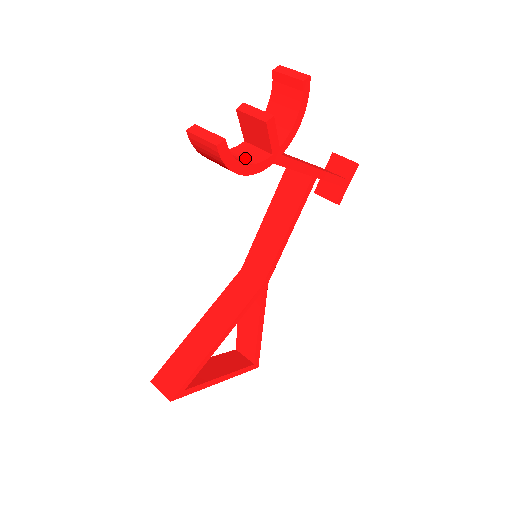
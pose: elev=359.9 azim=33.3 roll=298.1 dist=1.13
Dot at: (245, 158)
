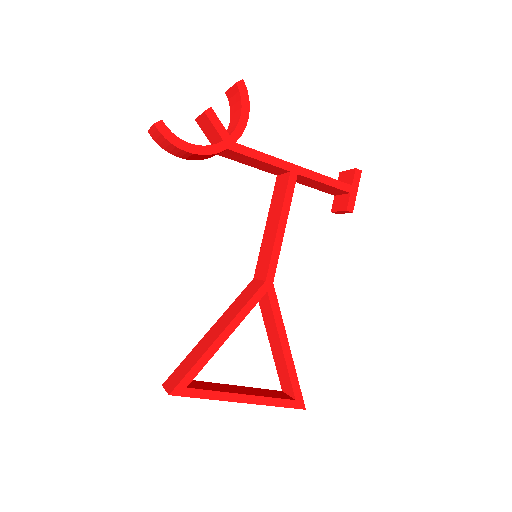
Dot at: occluded
